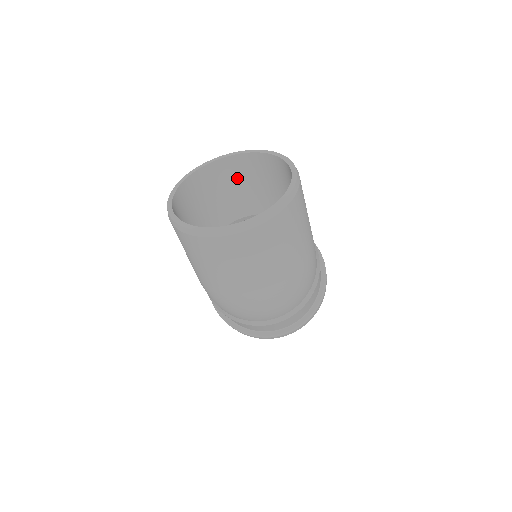
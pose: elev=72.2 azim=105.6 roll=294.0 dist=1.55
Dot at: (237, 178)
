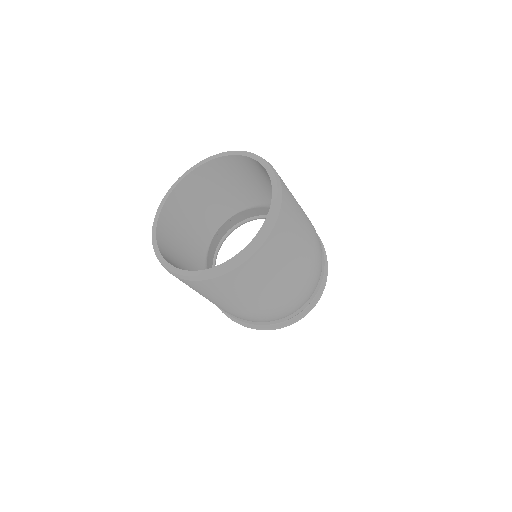
Dot at: (197, 197)
